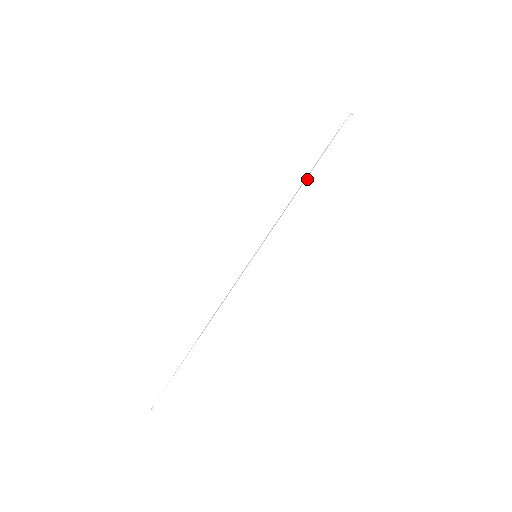
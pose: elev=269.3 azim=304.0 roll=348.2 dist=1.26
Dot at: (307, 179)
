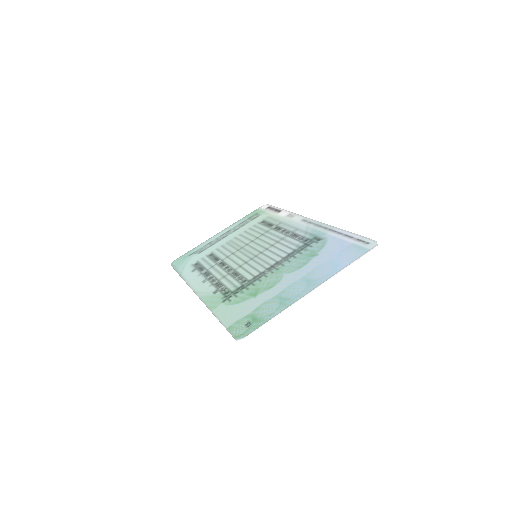
Dot at: (219, 321)
